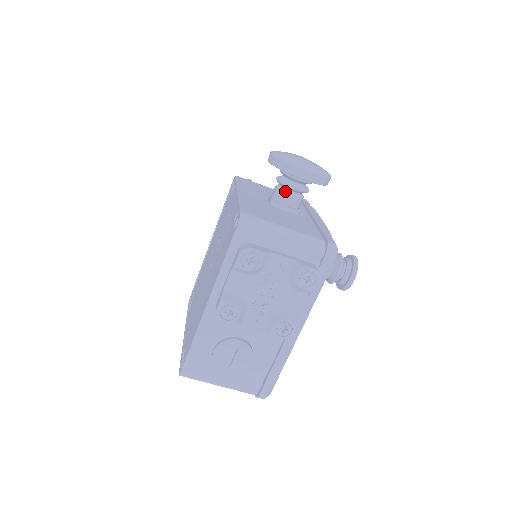
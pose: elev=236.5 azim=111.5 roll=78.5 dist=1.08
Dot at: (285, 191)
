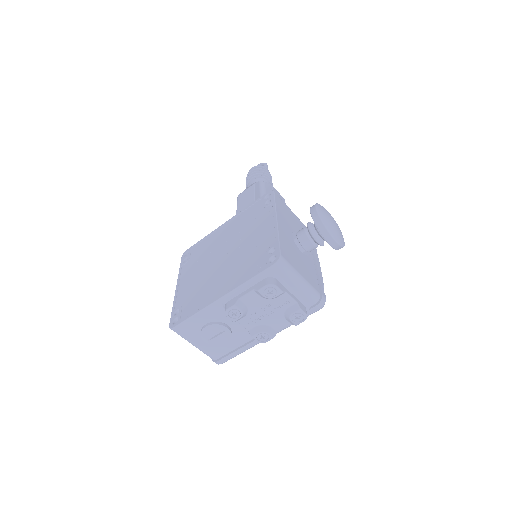
Dot at: (310, 239)
